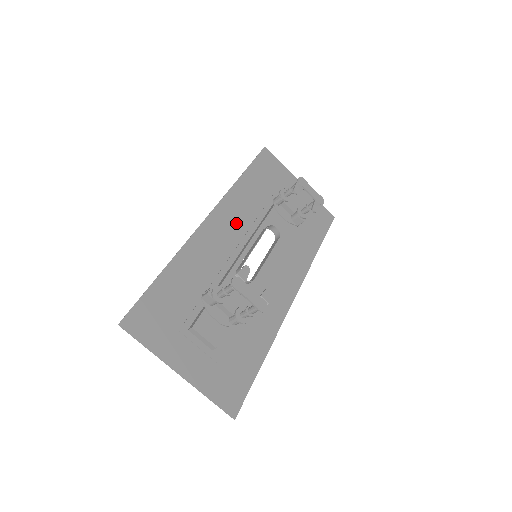
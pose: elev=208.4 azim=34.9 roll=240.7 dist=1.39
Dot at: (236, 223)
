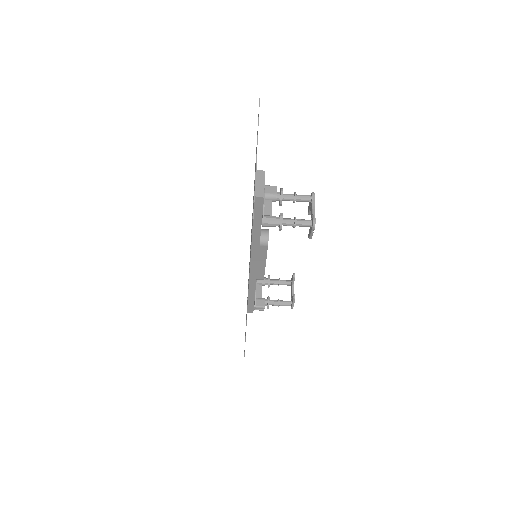
Dot at: occluded
